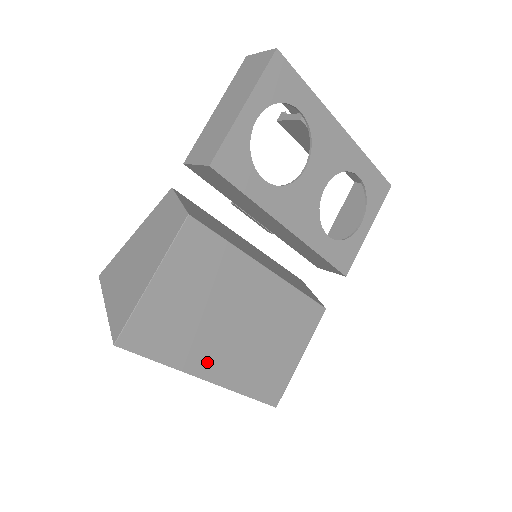
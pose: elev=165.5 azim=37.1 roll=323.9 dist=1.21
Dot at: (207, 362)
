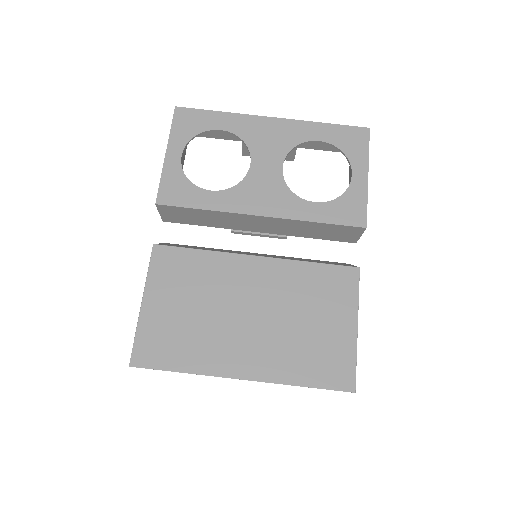
Dot at: (232, 360)
